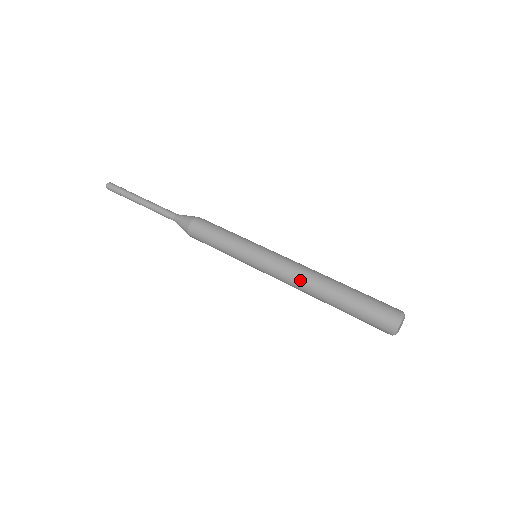
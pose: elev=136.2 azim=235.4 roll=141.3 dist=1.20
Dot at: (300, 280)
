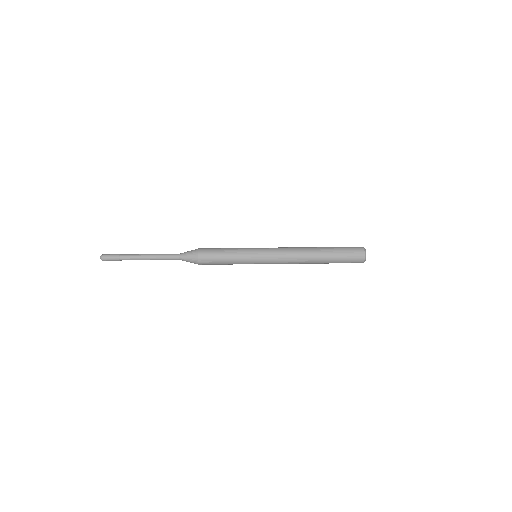
Dot at: occluded
